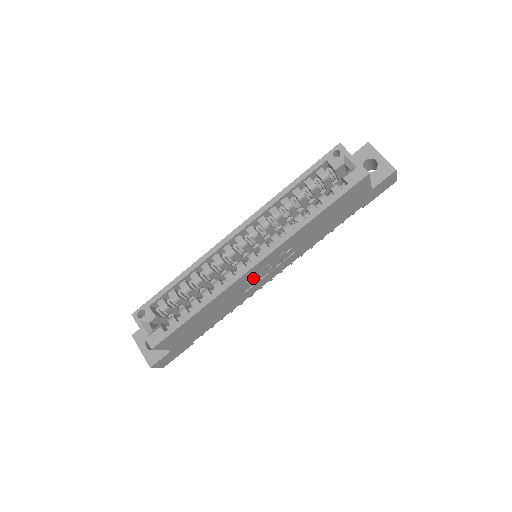
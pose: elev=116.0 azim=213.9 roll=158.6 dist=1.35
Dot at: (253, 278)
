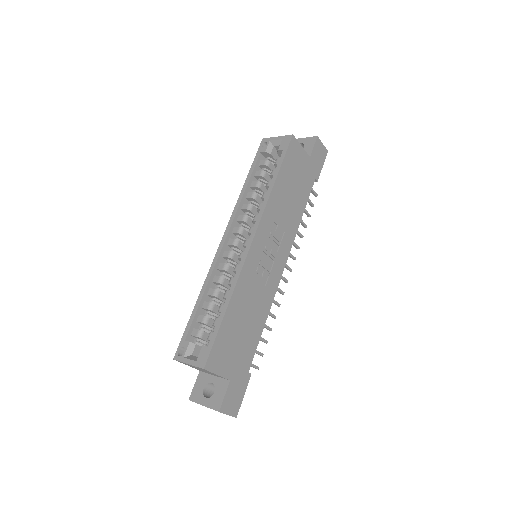
Dot at: (261, 265)
